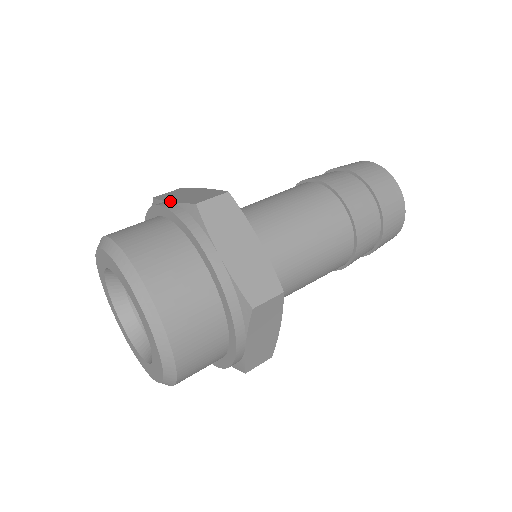
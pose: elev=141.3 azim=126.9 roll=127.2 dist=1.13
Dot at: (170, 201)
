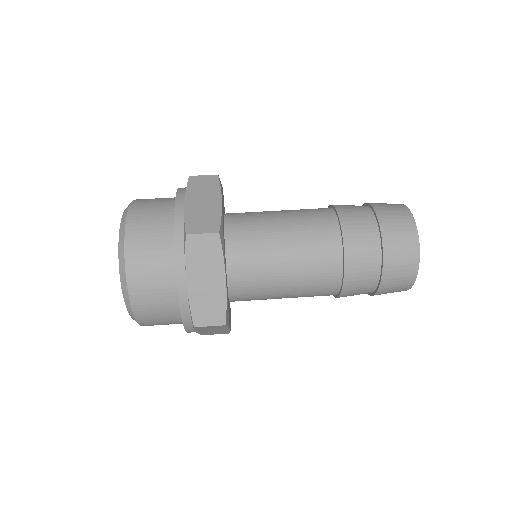
Dot at: occluded
